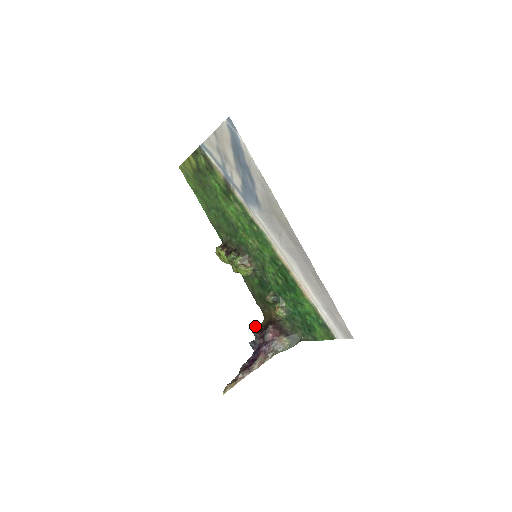
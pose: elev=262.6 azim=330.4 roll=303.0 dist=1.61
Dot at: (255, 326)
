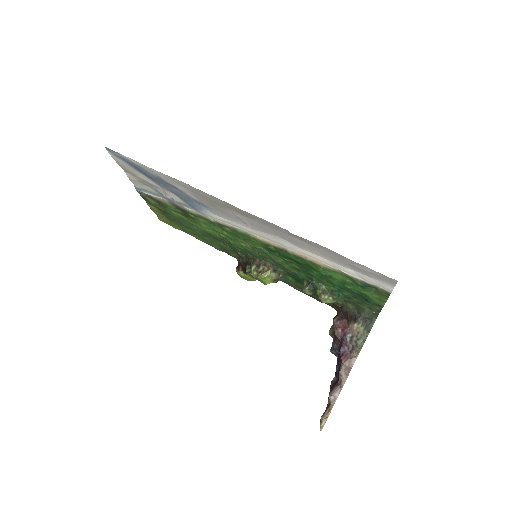
Dot at: occluded
